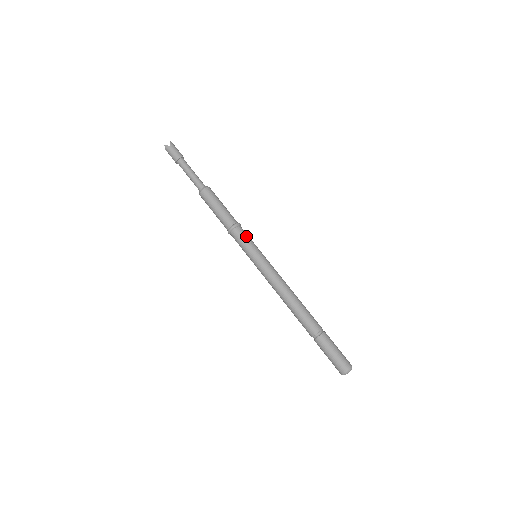
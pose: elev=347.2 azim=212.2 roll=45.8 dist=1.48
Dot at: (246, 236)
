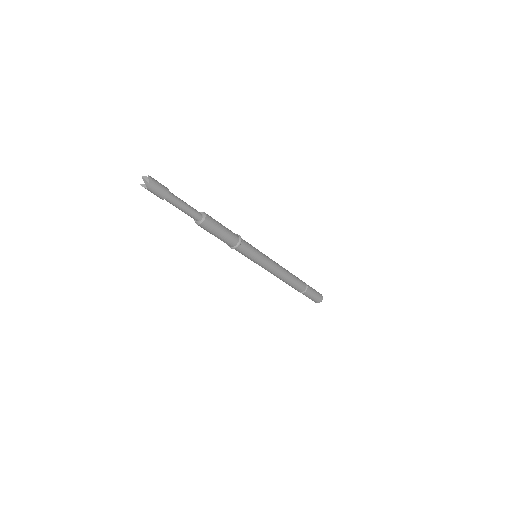
Dot at: (249, 244)
